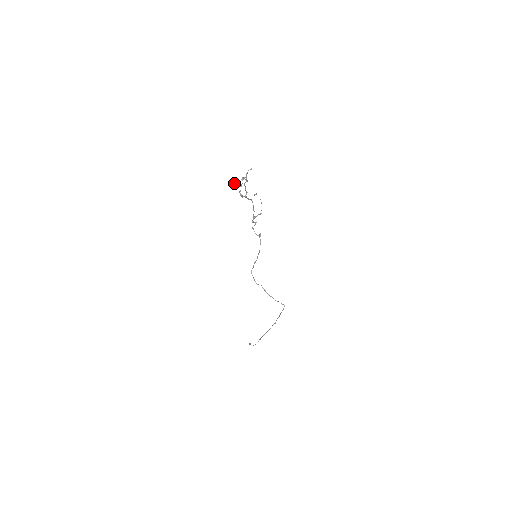
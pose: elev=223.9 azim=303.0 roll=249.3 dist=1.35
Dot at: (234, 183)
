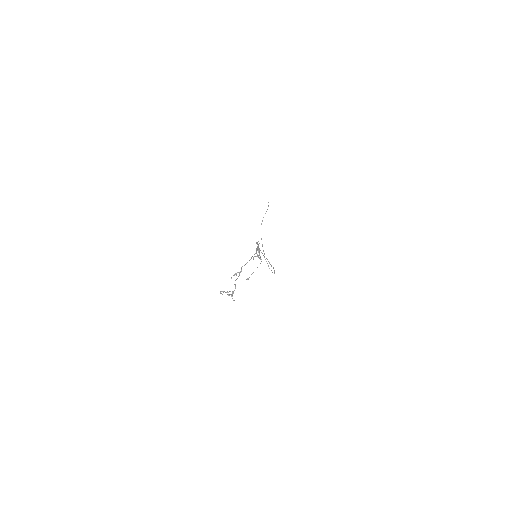
Dot at: (220, 293)
